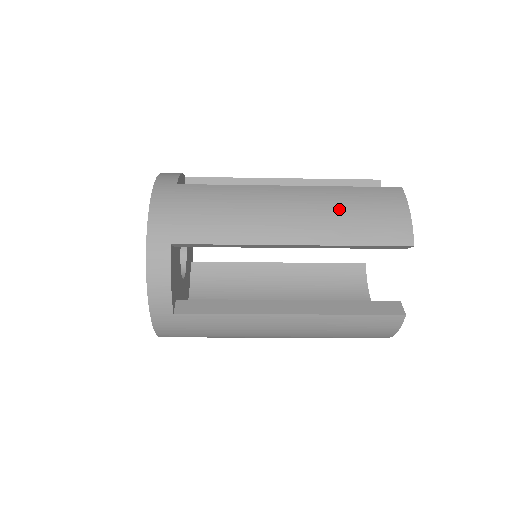
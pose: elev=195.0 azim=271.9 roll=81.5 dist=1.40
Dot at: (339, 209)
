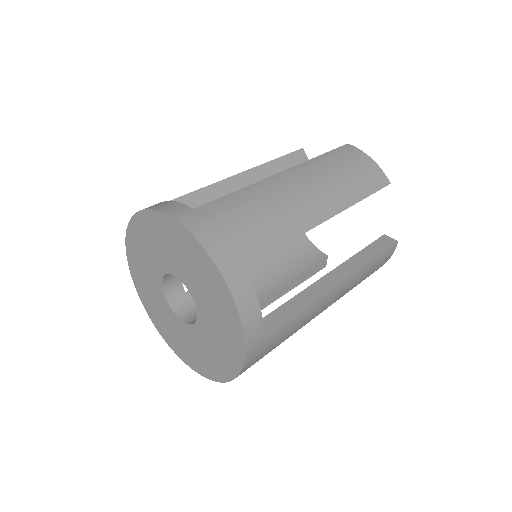
Dot at: occluded
